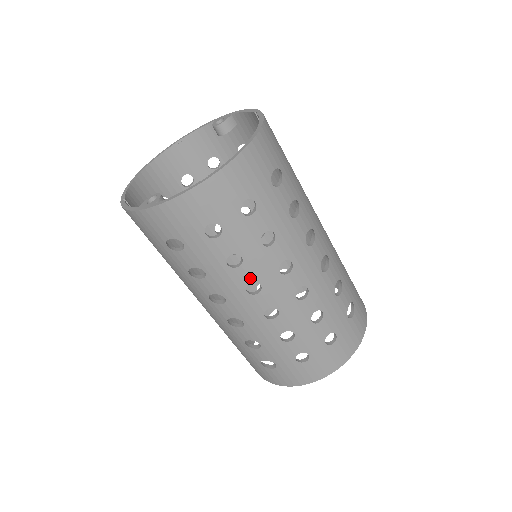
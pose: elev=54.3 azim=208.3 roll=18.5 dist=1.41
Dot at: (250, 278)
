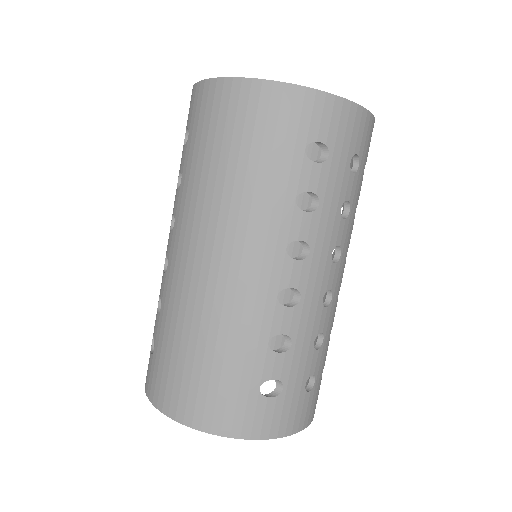
Dot at: (341, 240)
